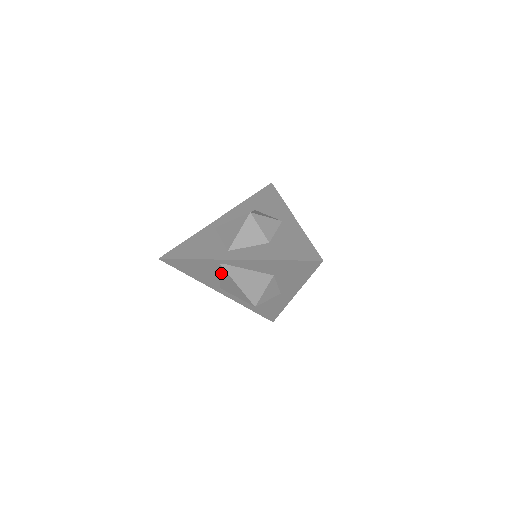
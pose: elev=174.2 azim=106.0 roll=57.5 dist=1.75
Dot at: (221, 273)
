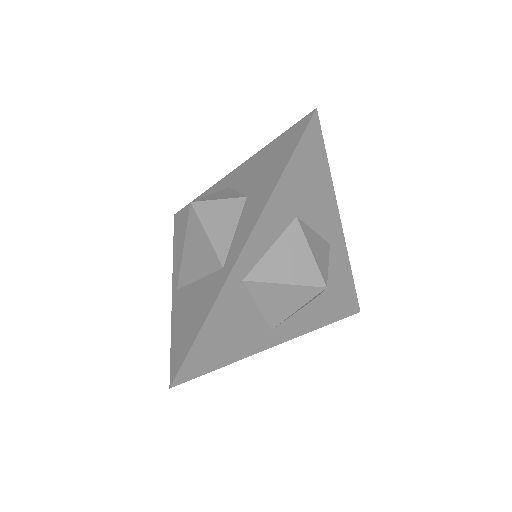
Dot at: occluded
